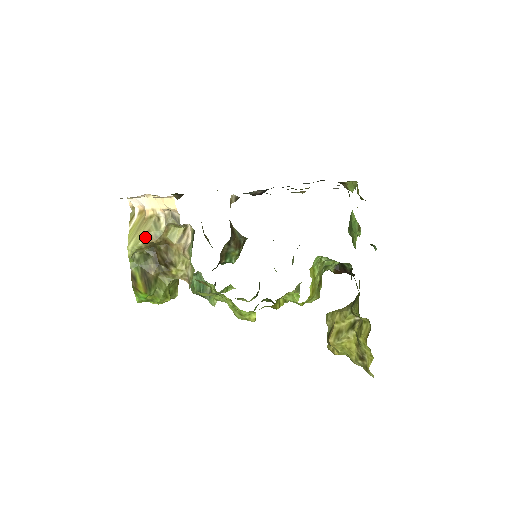
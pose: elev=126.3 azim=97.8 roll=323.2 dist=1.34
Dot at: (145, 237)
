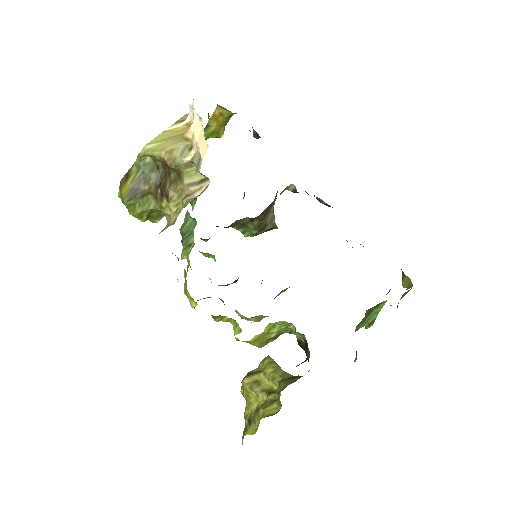
Dot at: (165, 152)
